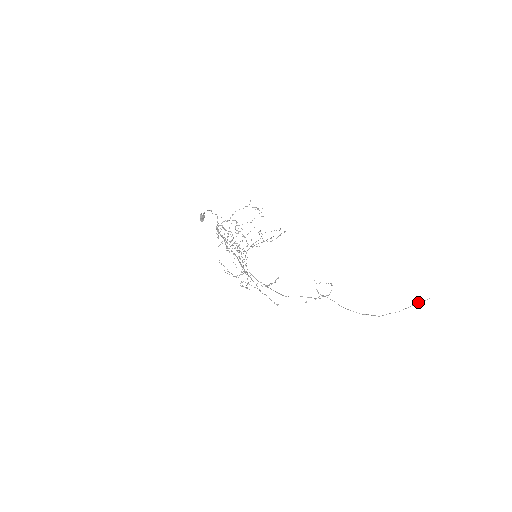
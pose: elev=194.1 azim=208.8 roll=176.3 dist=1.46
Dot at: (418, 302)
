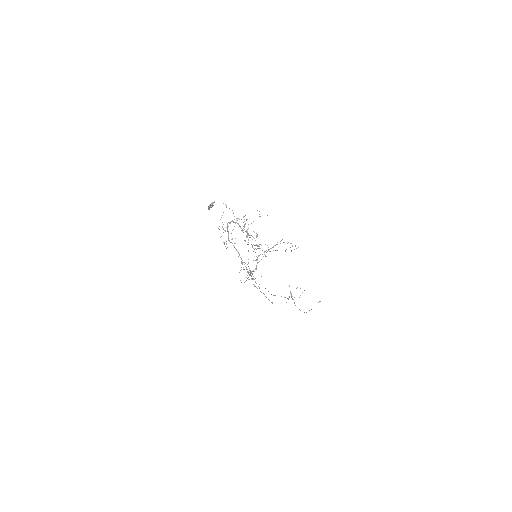
Dot at: (318, 302)
